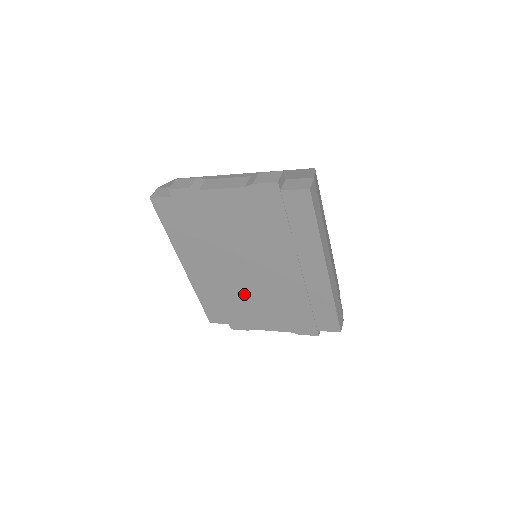
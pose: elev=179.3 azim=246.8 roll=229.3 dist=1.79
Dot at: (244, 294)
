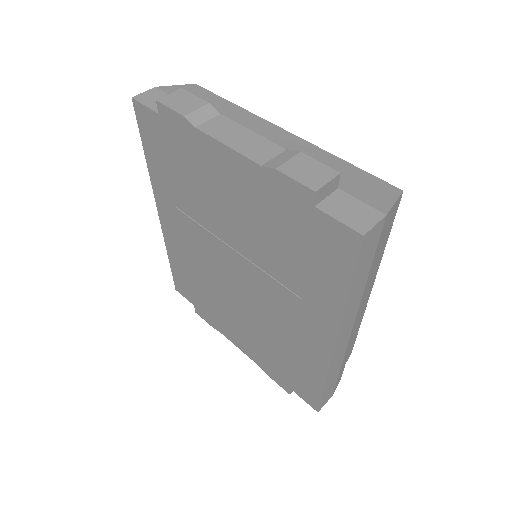
Dot at: (219, 292)
